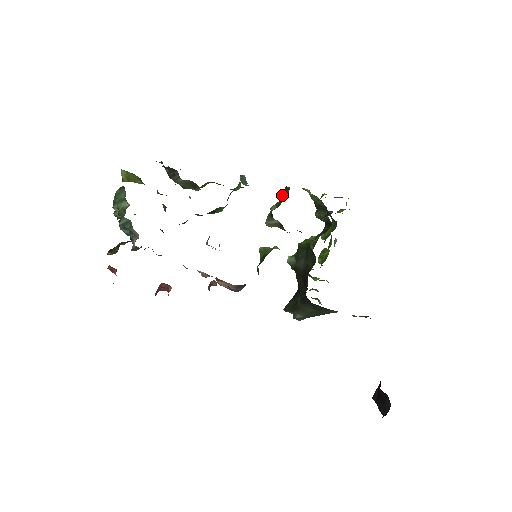
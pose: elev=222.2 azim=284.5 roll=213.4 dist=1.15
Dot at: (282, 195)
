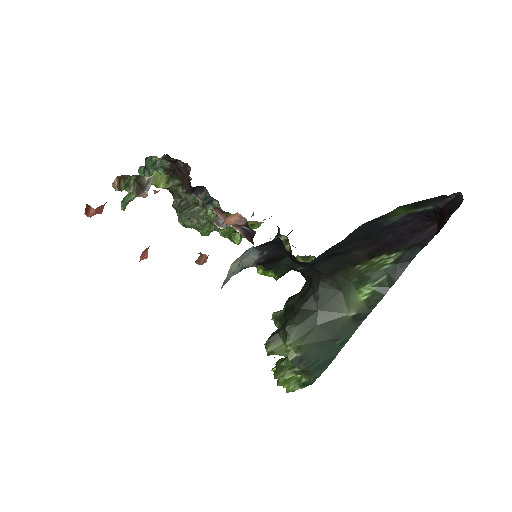
Dot at: occluded
